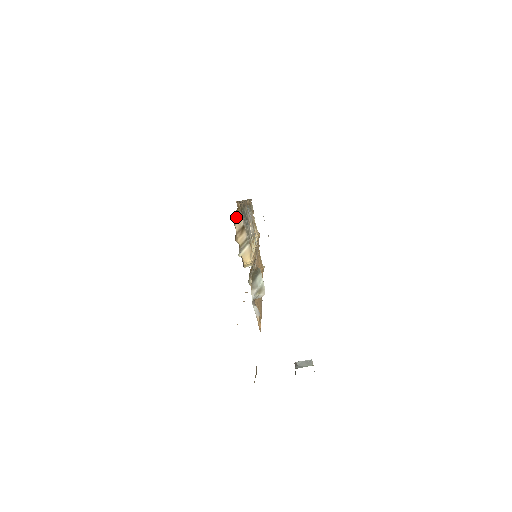
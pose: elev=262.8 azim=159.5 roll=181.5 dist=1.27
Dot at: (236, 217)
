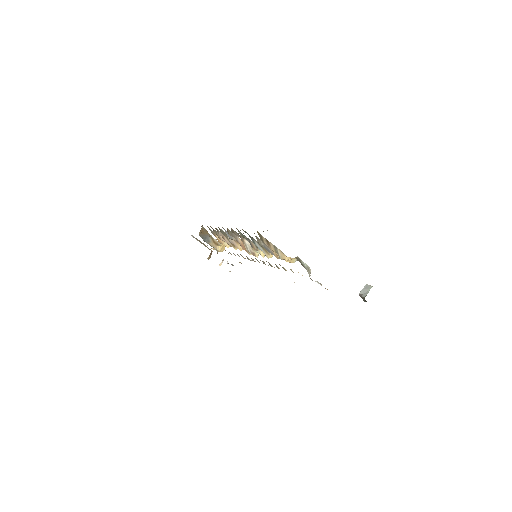
Dot at: (260, 238)
